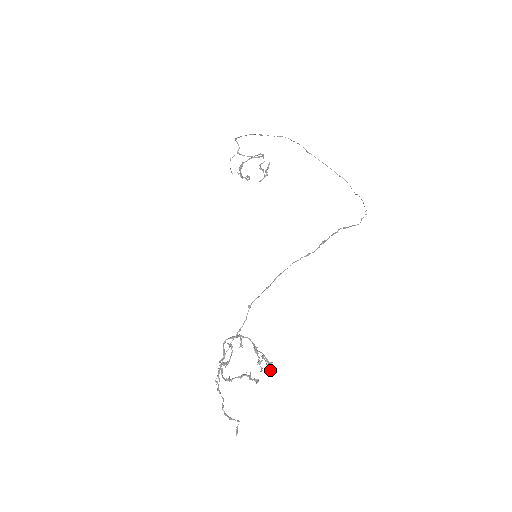
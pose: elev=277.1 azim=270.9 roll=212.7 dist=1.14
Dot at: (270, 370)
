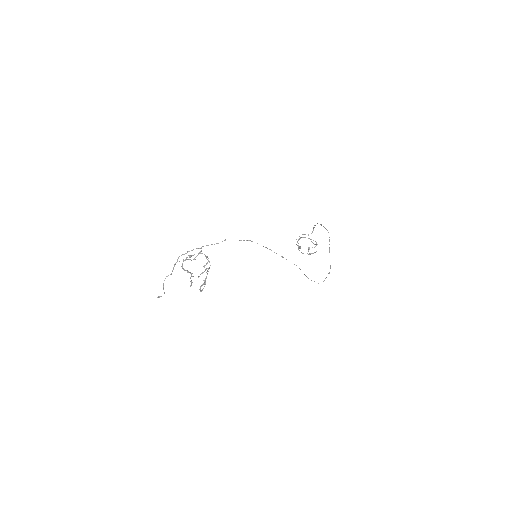
Dot at: occluded
